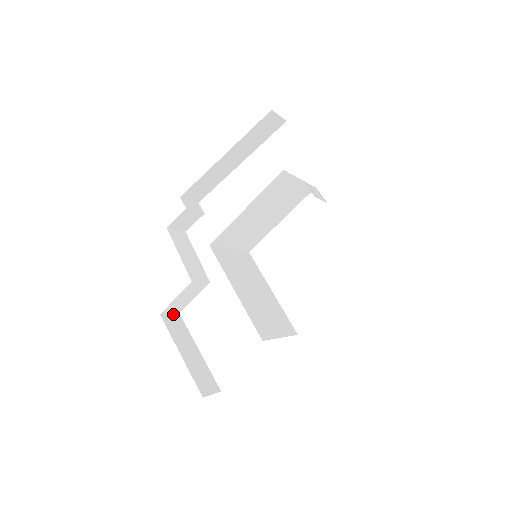
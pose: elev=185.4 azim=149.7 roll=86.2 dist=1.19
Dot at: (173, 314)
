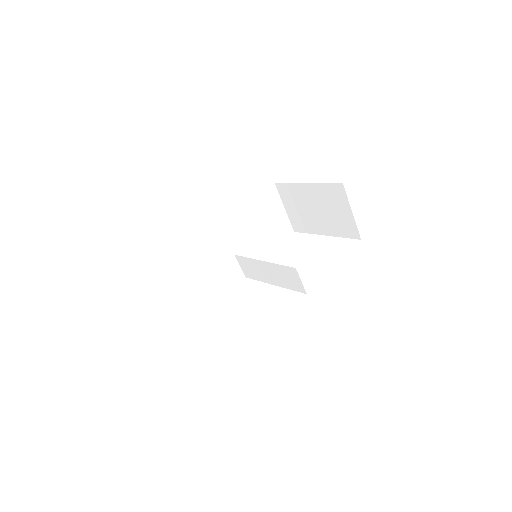
Dot at: occluded
